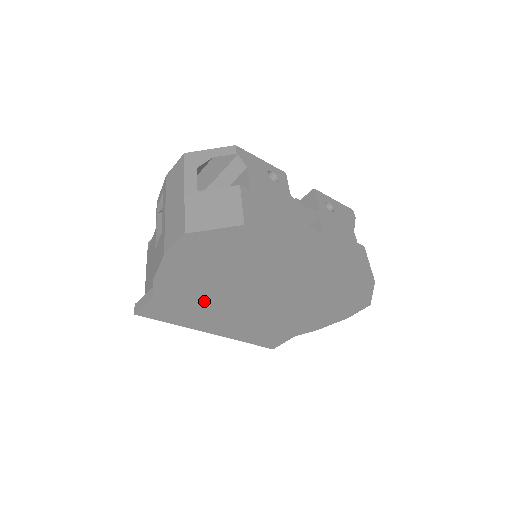
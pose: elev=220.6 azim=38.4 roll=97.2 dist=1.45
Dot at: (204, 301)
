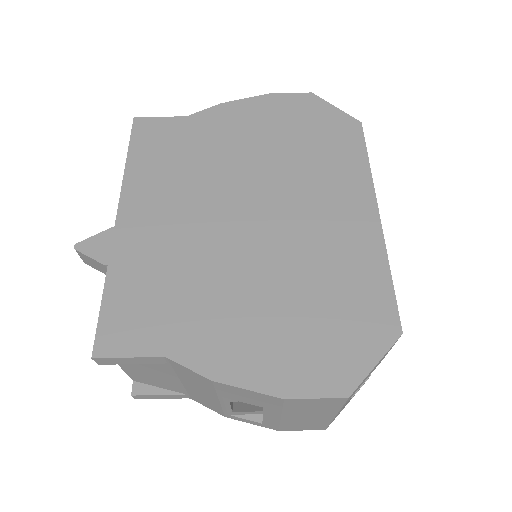
Dot at: (205, 164)
